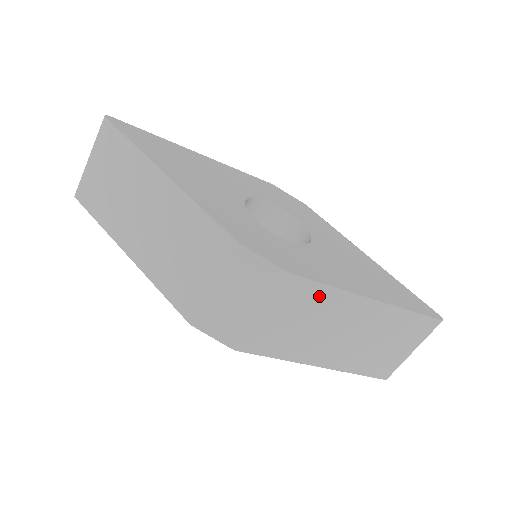
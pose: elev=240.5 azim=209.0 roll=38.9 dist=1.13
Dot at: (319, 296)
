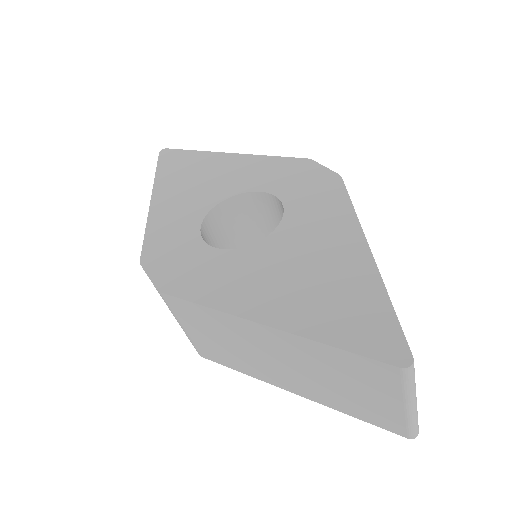
Dot at: (204, 315)
